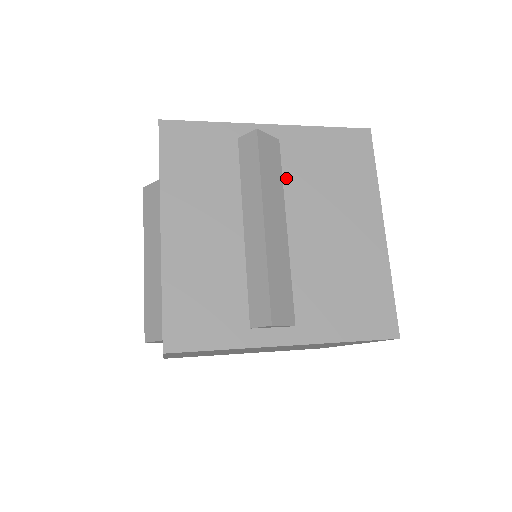
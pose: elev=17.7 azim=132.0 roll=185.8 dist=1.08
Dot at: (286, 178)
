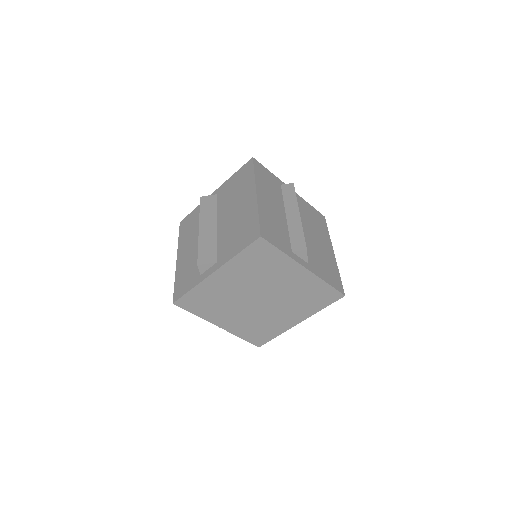
Dot at: (218, 206)
